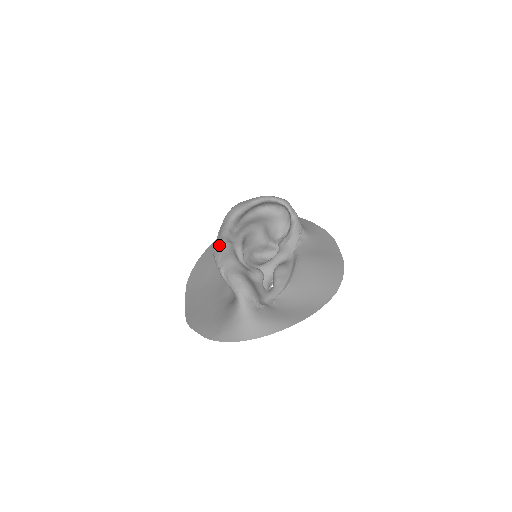
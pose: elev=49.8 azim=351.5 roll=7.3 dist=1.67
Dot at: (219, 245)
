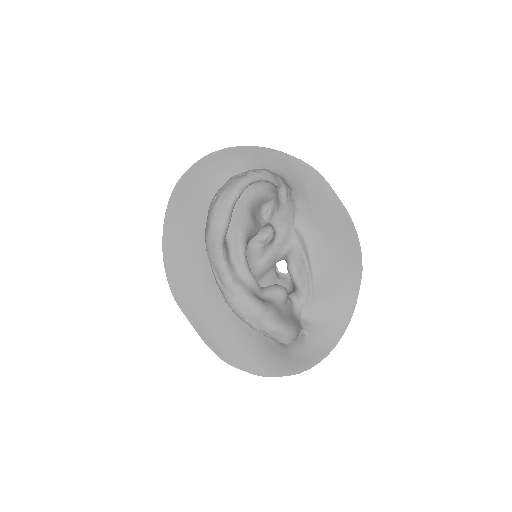
Dot at: (231, 295)
